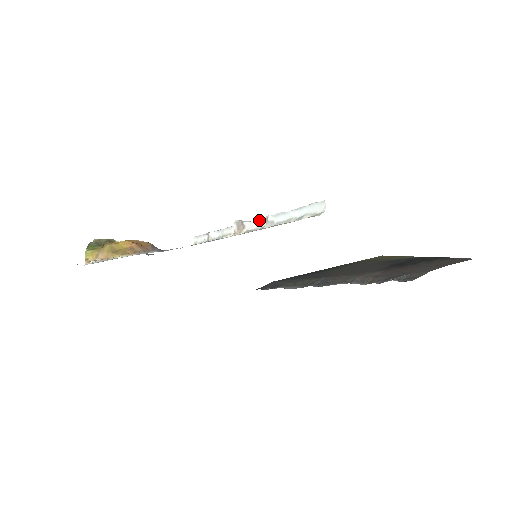
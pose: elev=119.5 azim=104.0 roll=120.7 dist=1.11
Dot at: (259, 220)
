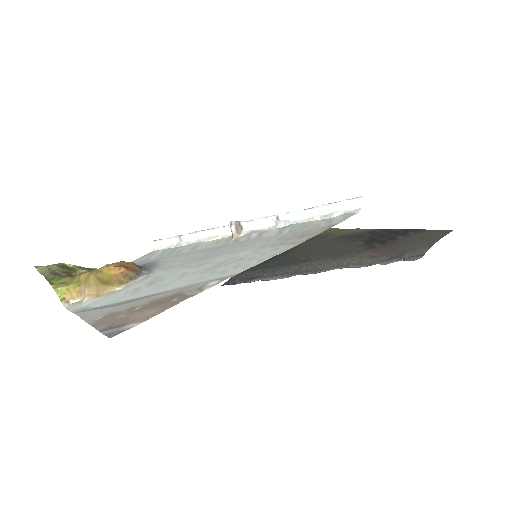
Dot at: (264, 219)
